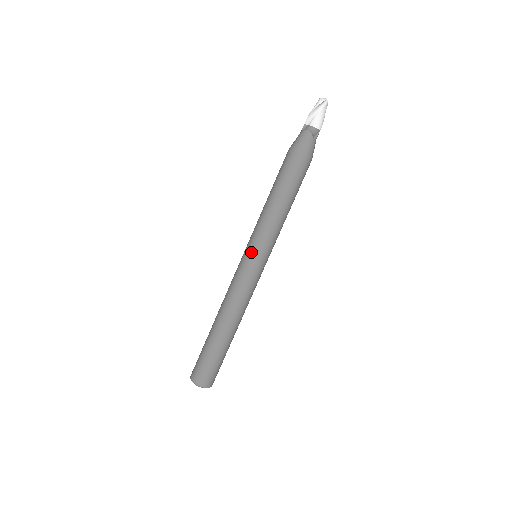
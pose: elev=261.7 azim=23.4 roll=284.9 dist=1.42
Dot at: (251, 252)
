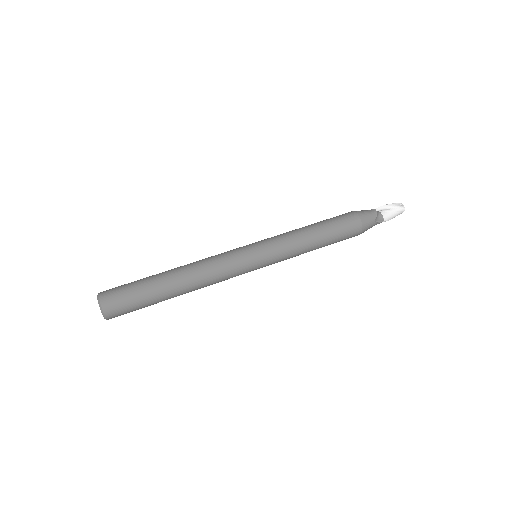
Dot at: (258, 245)
